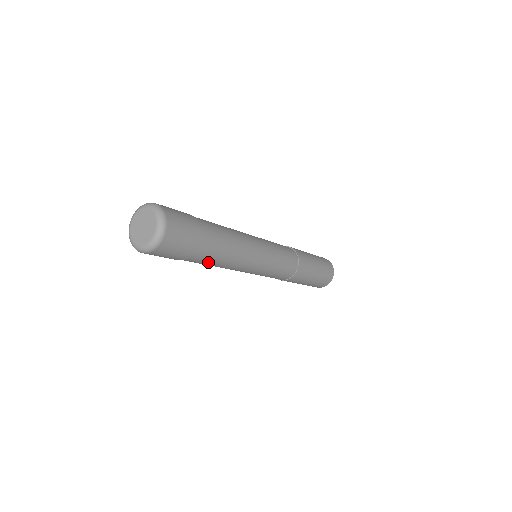
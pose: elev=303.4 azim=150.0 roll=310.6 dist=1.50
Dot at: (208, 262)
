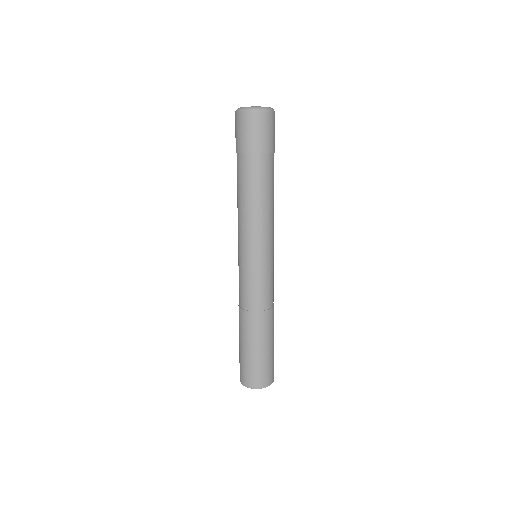
Dot at: (272, 180)
